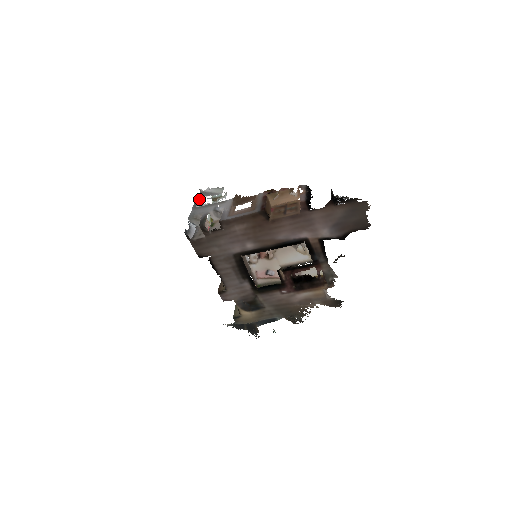
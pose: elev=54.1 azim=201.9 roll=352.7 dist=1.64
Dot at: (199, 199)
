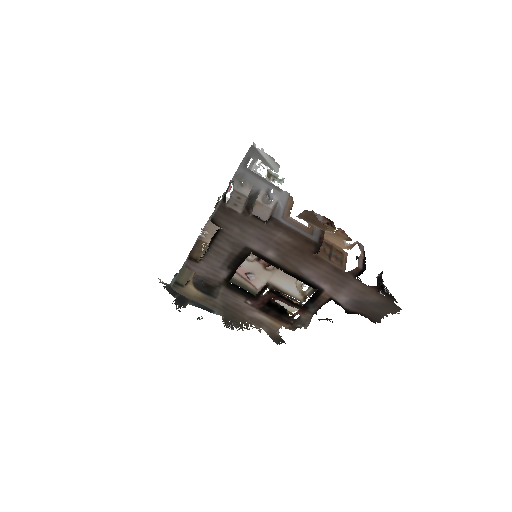
Dot at: (251, 157)
